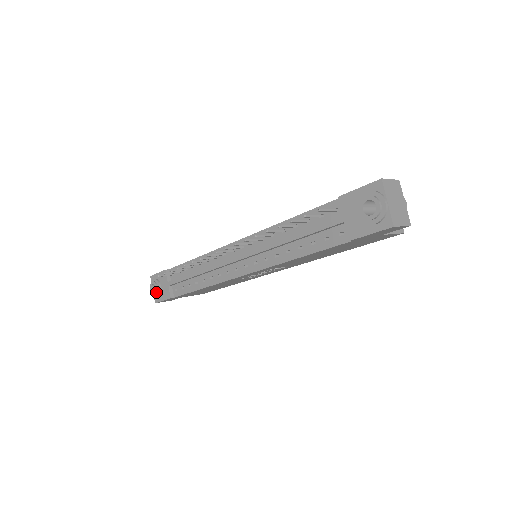
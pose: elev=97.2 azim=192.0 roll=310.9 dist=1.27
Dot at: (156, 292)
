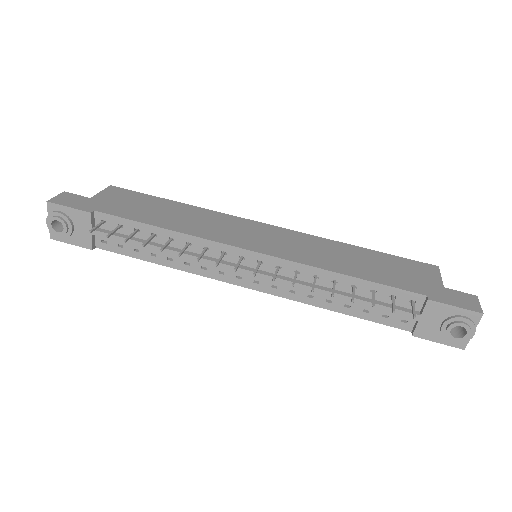
Dot at: (64, 234)
